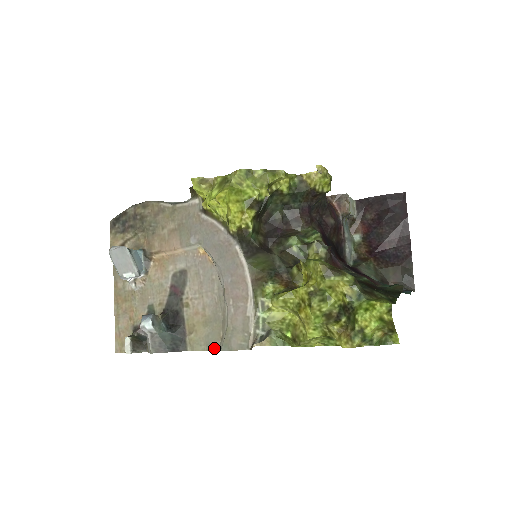
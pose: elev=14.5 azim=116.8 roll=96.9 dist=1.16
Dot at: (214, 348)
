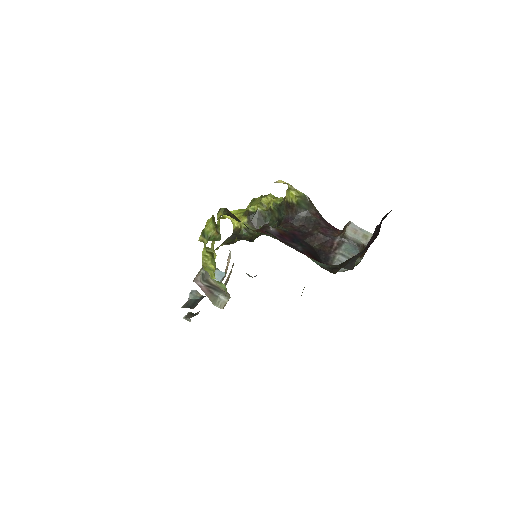
Dot at: occluded
